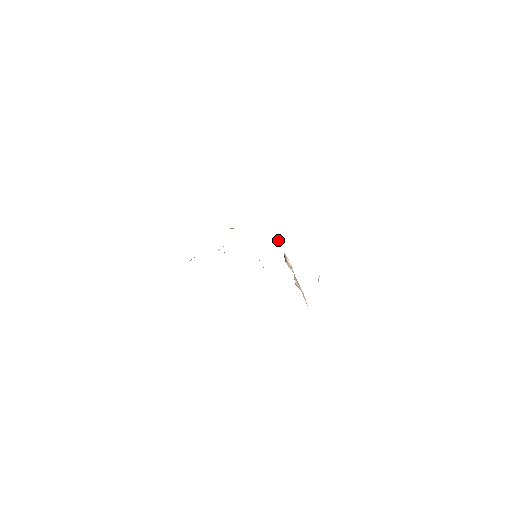
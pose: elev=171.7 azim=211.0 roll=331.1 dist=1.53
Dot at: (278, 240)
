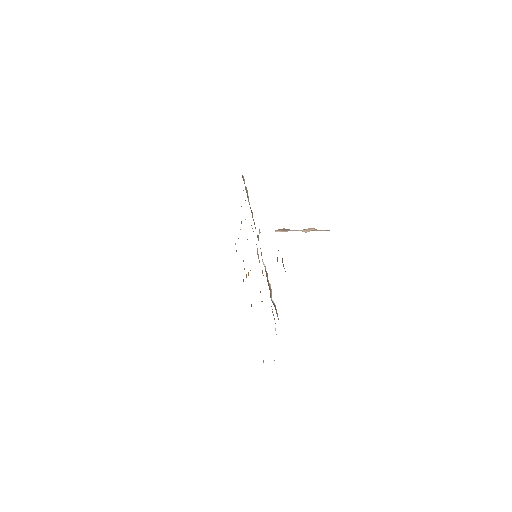
Dot at: occluded
